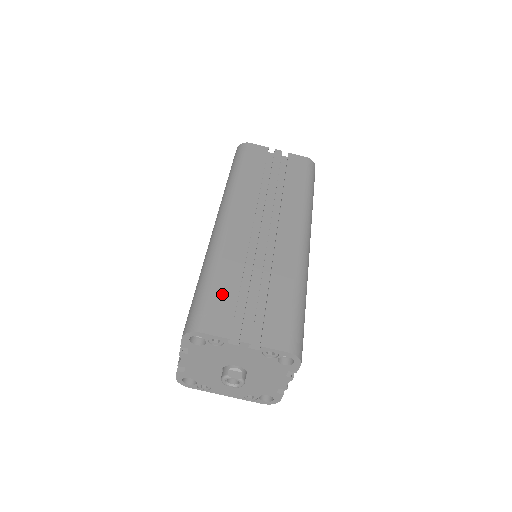
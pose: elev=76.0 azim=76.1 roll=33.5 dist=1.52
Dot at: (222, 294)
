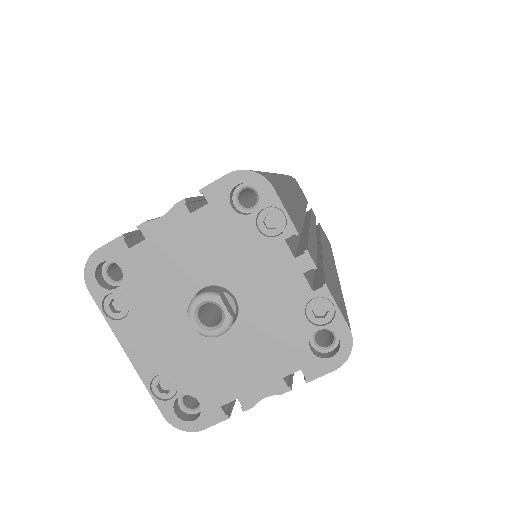
Dot at: (289, 200)
